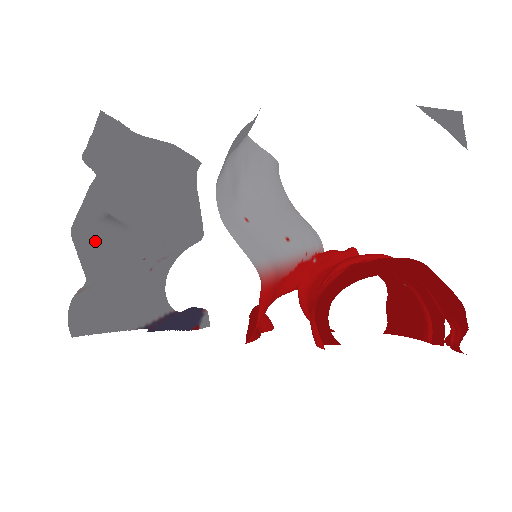
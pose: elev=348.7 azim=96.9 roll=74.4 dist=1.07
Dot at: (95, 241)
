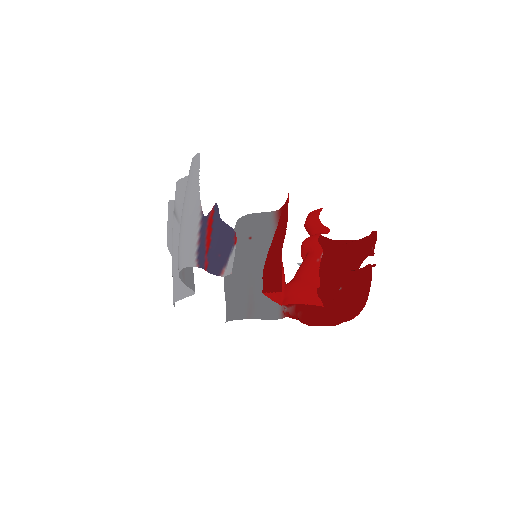
Dot at: (181, 194)
